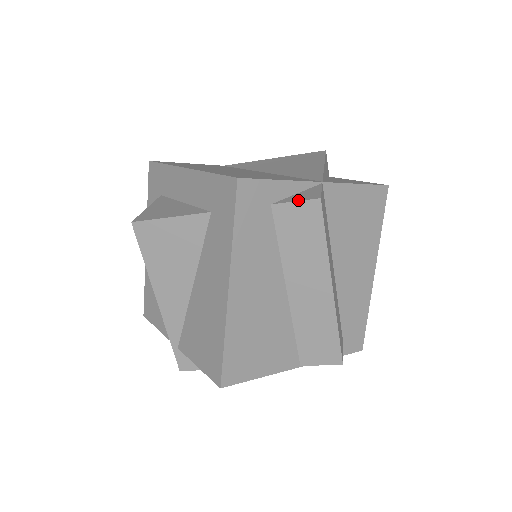
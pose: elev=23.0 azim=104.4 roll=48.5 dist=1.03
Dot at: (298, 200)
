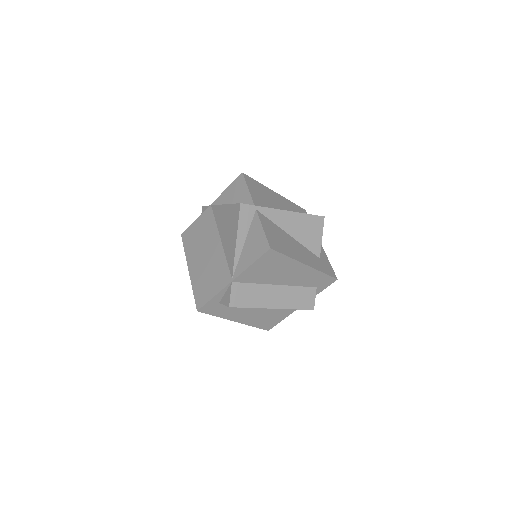
Dot at: occluded
